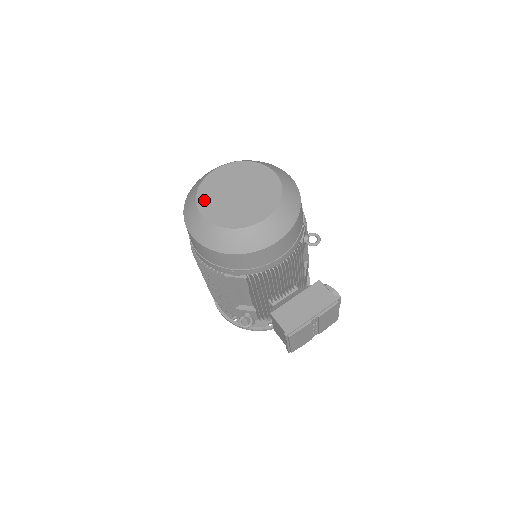
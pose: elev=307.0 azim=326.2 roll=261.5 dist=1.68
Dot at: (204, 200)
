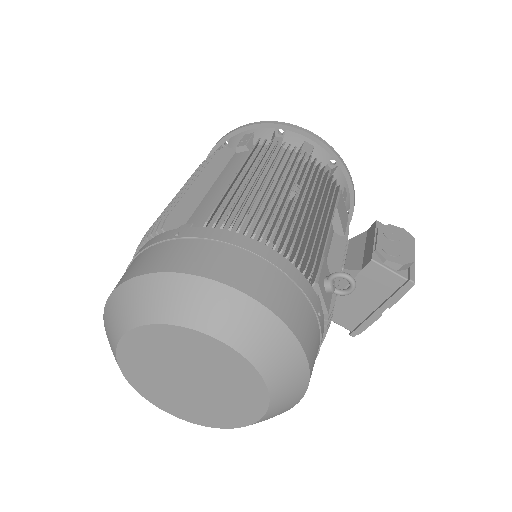
Dot at: (150, 394)
